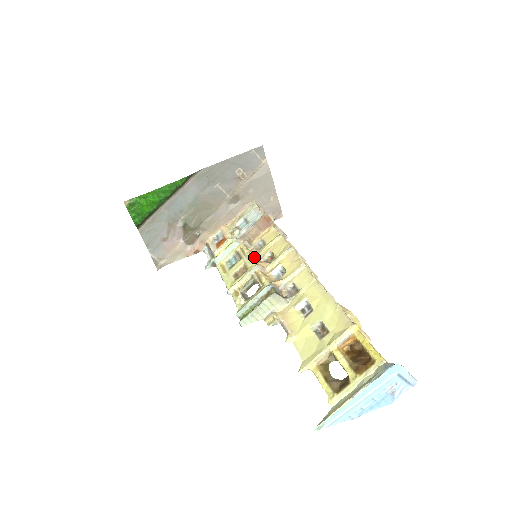
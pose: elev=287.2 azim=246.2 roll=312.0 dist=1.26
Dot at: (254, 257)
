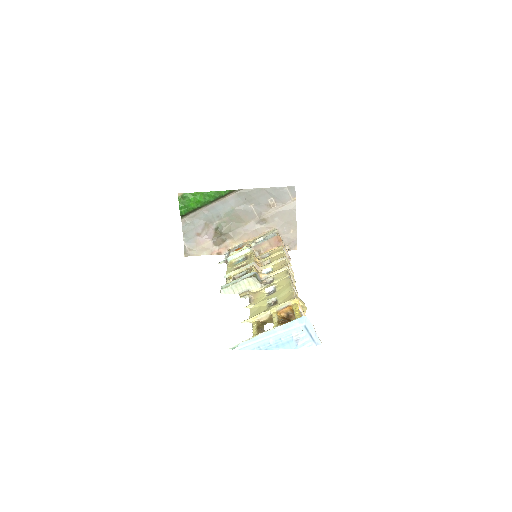
Dot at: (256, 260)
